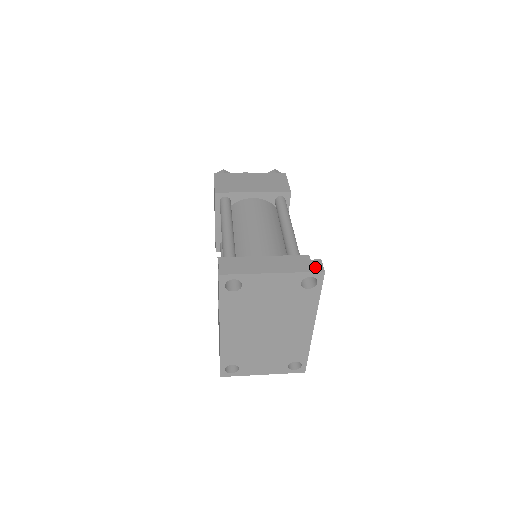
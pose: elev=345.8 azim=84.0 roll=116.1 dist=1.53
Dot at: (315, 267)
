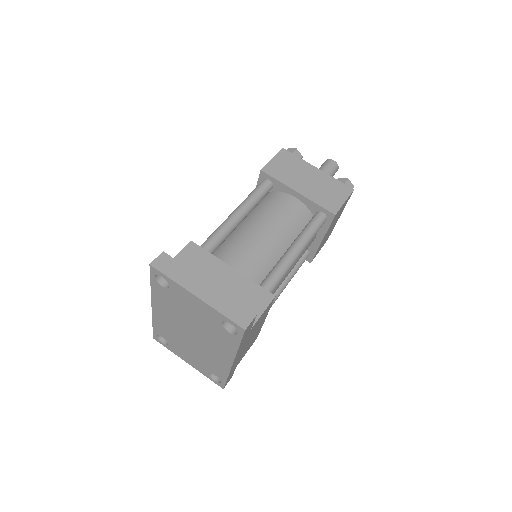
Dot at: (241, 318)
